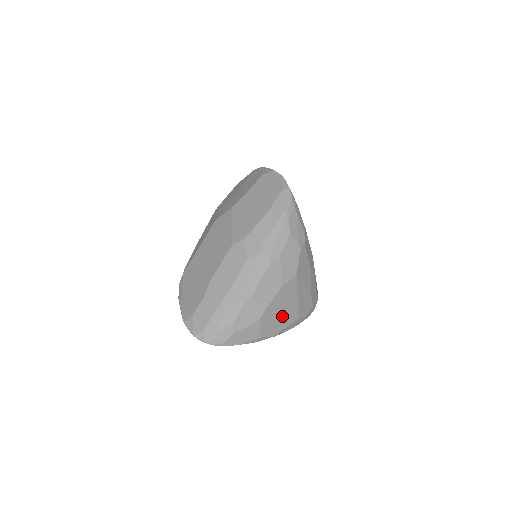
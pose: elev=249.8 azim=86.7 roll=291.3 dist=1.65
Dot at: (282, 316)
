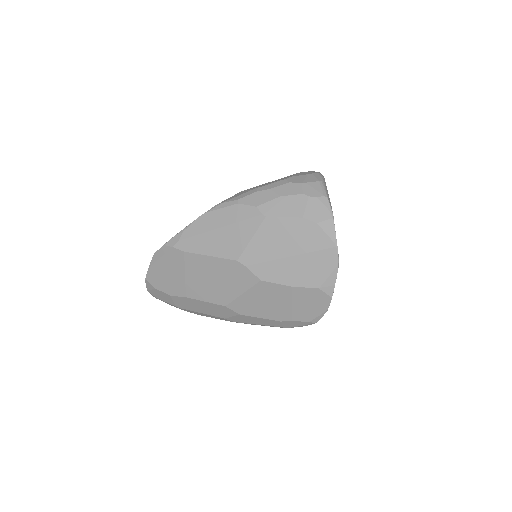
Dot at: occluded
